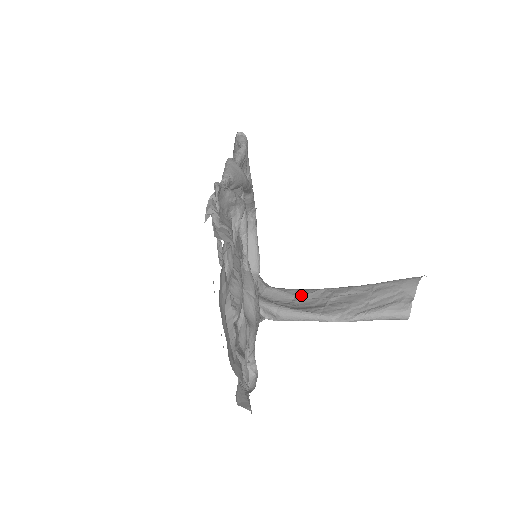
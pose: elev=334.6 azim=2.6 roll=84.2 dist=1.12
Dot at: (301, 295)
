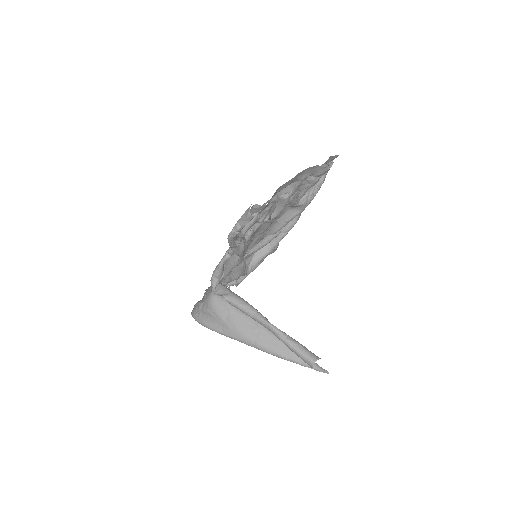
Dot at: occluded
